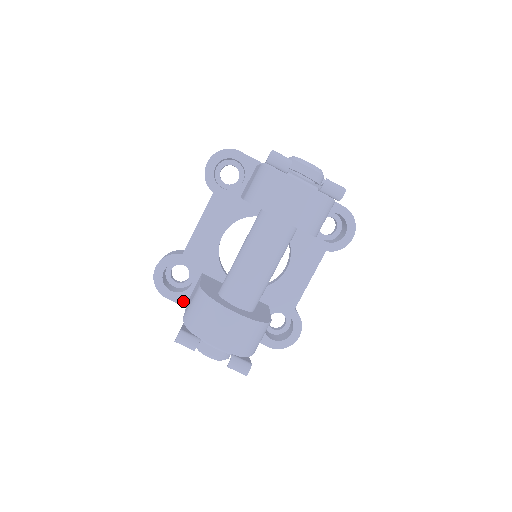
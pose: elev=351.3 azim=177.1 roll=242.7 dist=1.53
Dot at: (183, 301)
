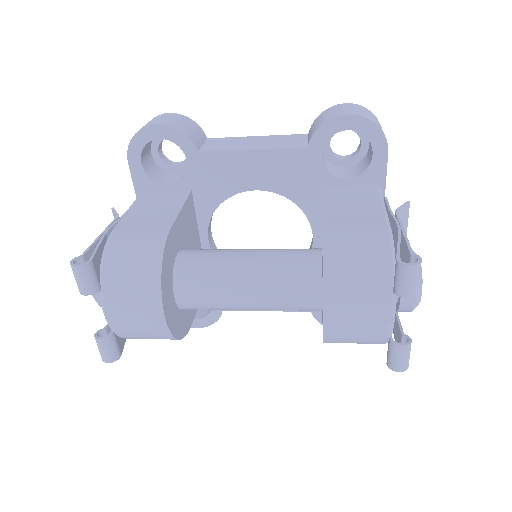
Dot at: (140, 185)
